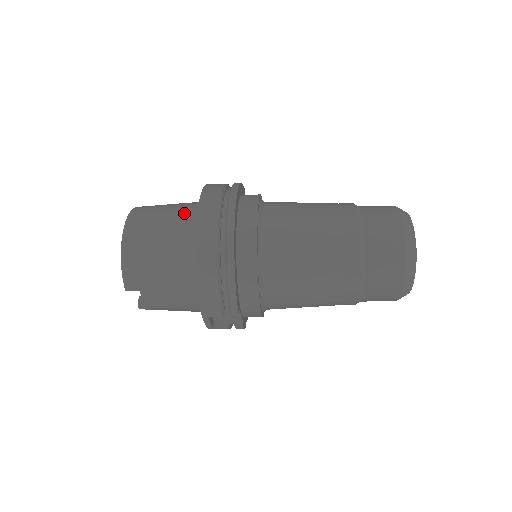
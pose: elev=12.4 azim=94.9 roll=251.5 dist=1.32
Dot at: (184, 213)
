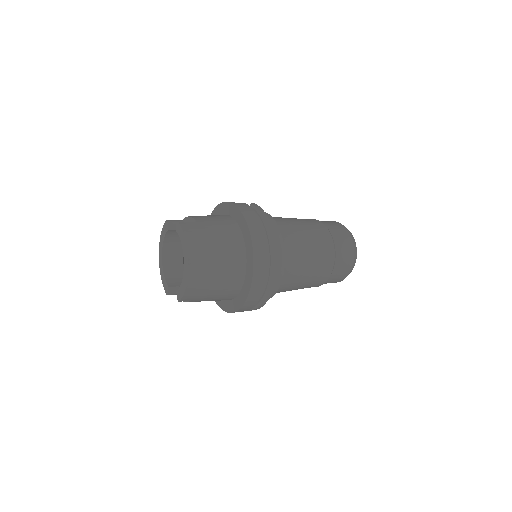
Dot at: (232, 249)
